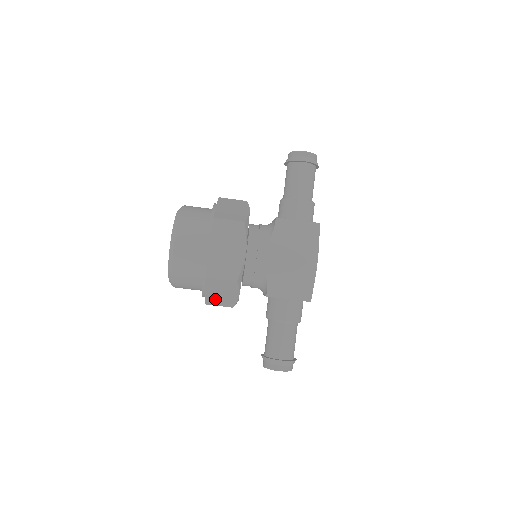
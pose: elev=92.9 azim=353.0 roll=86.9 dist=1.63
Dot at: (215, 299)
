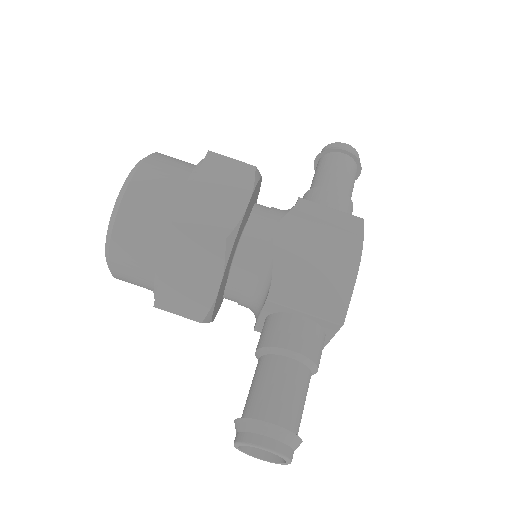
Dot at: (175, 292)
